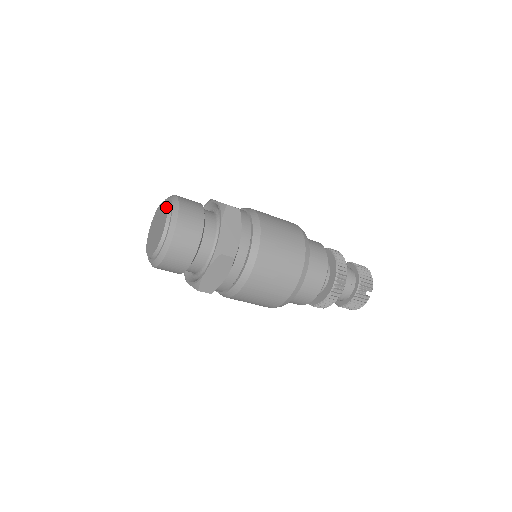
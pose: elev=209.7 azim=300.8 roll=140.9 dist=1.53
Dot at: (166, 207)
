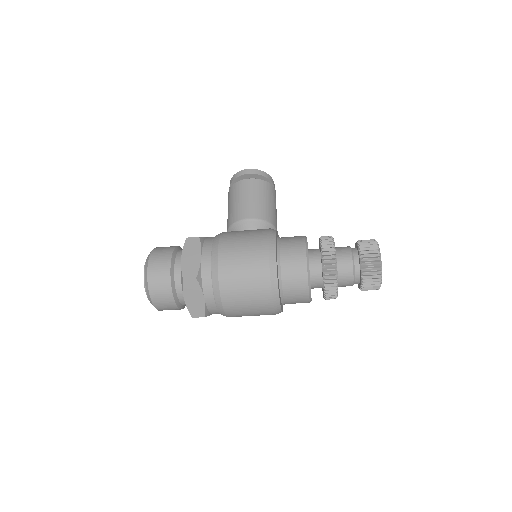
Dot at: (144, 279)
